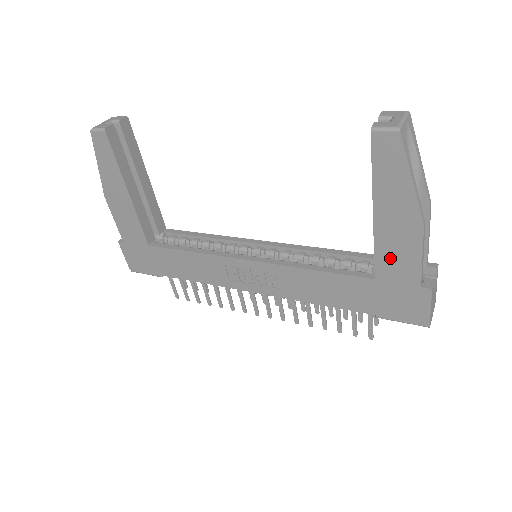
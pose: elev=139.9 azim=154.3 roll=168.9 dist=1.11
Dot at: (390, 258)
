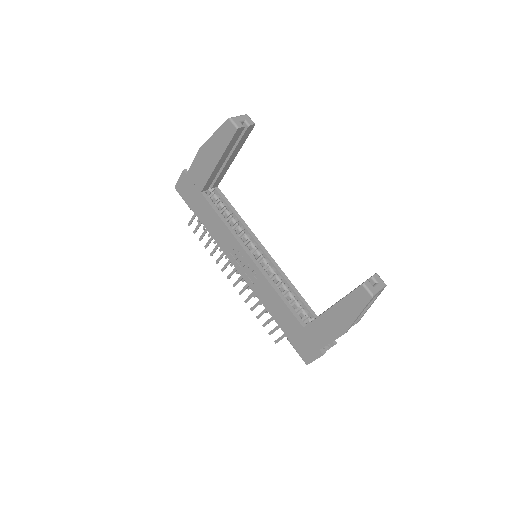
Dot at: (319, 328)
